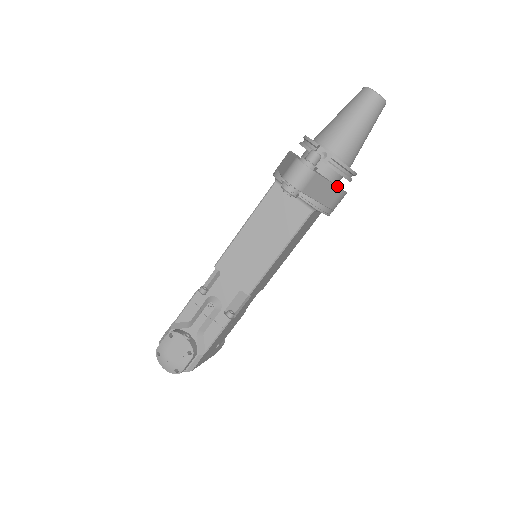
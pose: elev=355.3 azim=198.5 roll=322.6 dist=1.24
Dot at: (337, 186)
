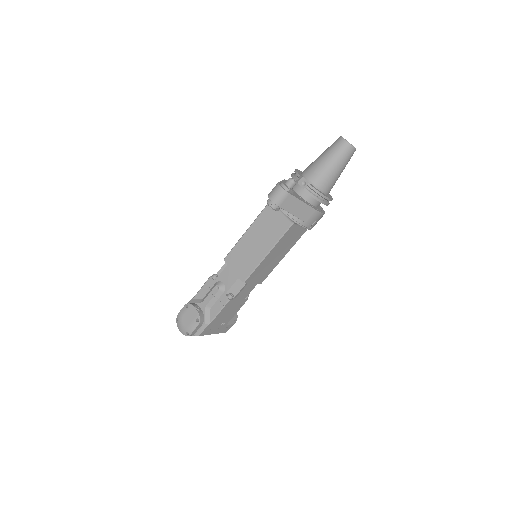
Dot at: (314, 207)
